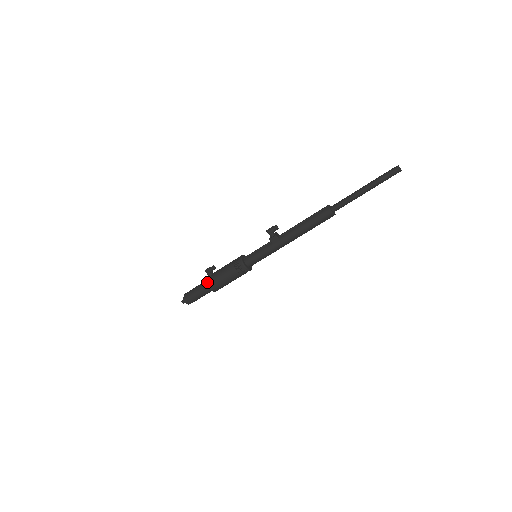
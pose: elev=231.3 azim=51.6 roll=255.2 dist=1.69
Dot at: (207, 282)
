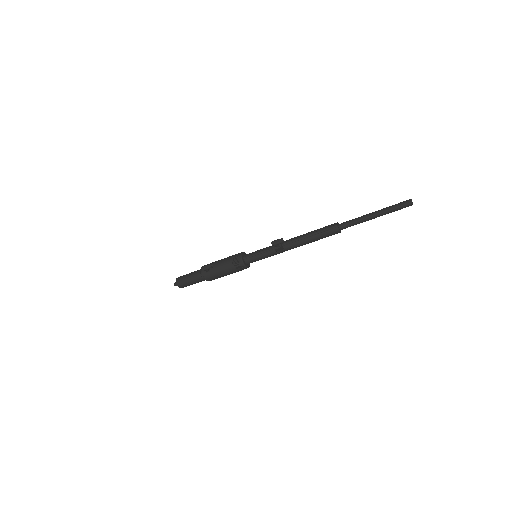
Dot at: (205, 277)
